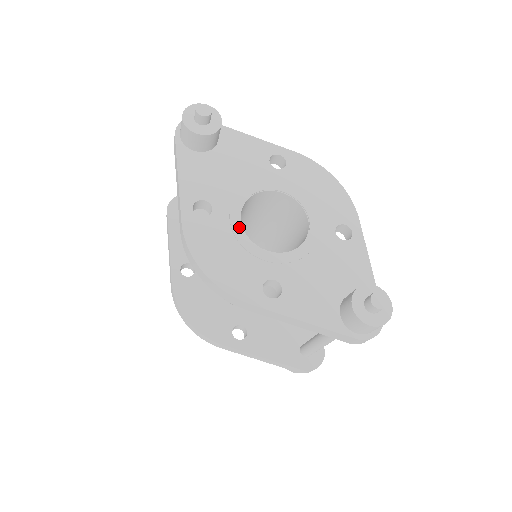
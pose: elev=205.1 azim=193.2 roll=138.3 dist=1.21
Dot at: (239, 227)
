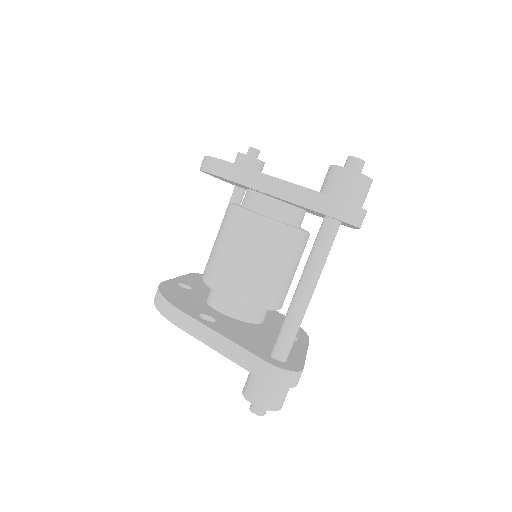
Dot at: occluded
